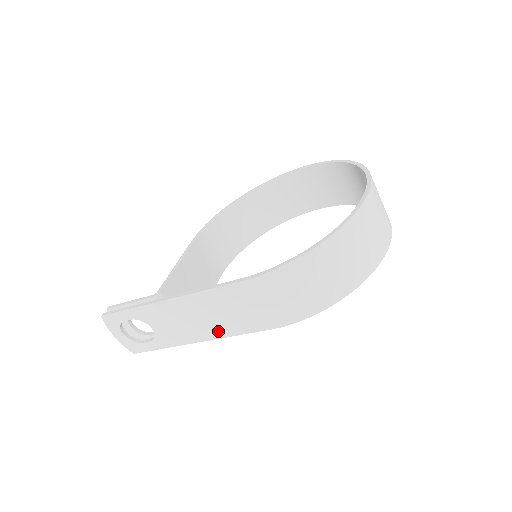
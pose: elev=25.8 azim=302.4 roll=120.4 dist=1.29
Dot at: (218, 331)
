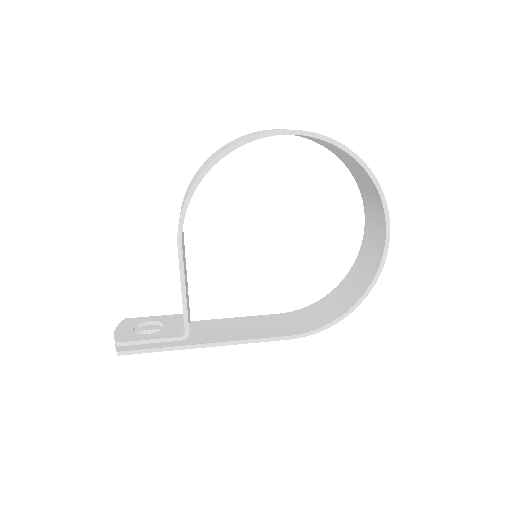
Dot at: occluded
